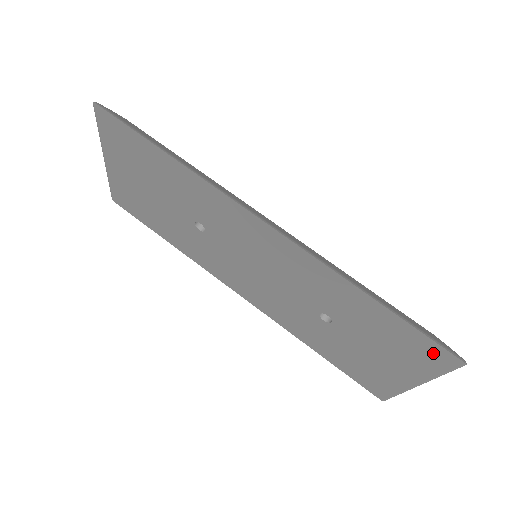
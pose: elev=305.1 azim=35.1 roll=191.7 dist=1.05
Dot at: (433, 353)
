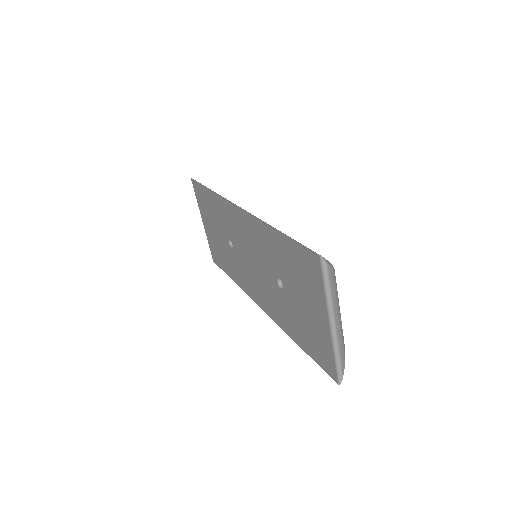
Dot at: (310, 262)
